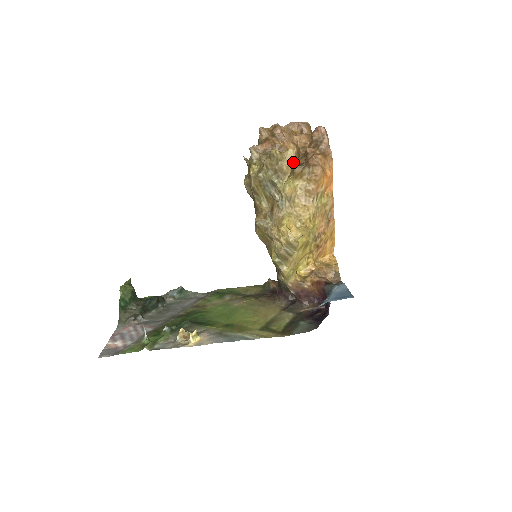
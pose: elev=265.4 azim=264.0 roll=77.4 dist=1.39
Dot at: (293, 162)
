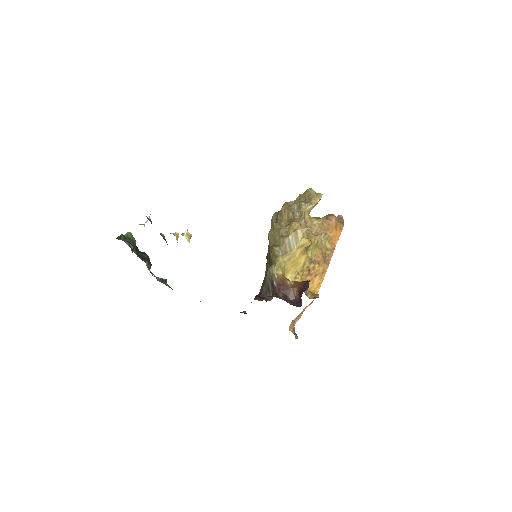
Dot at: occluded
